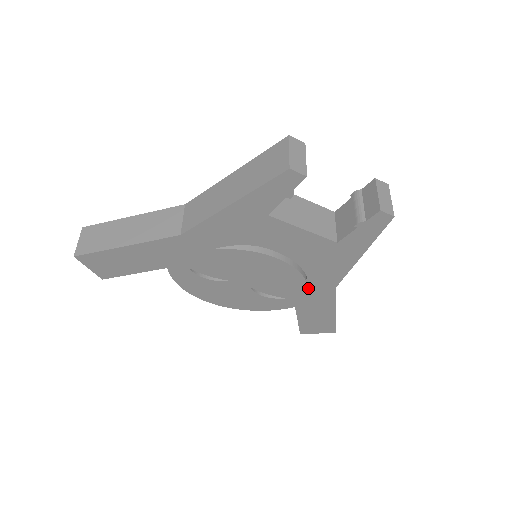
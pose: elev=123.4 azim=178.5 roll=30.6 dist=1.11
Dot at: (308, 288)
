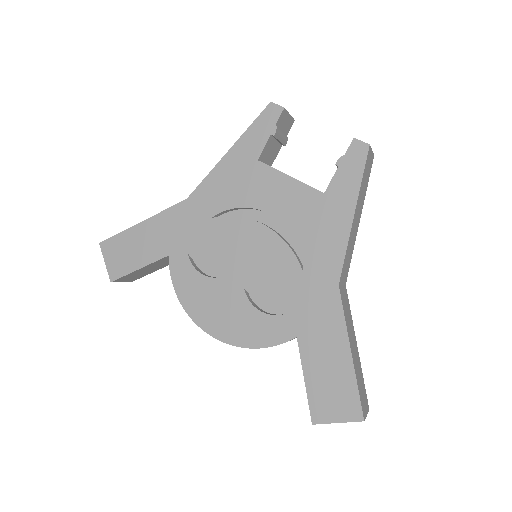
Dot at: (307, 288)
